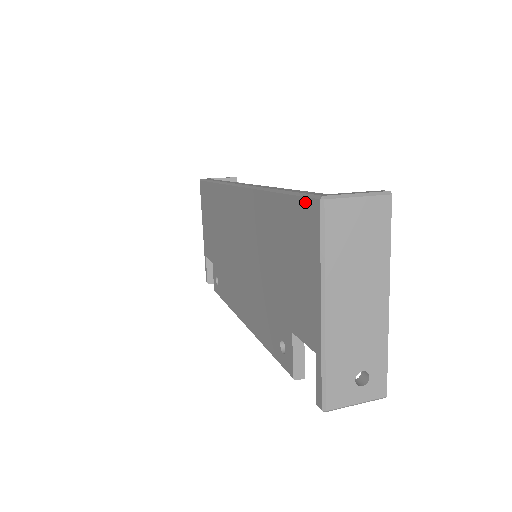
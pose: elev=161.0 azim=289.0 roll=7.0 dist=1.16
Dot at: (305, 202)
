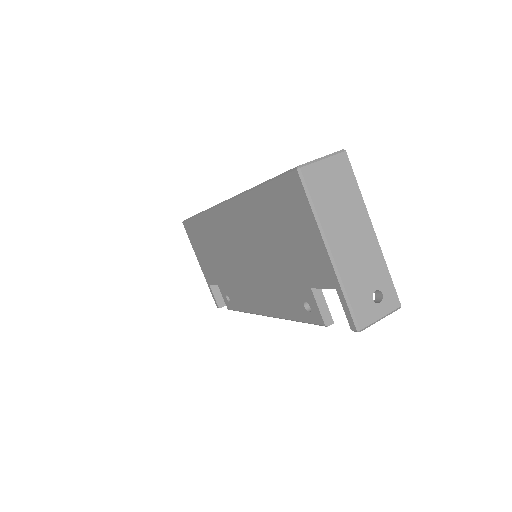
Dot at: (286, 179)
